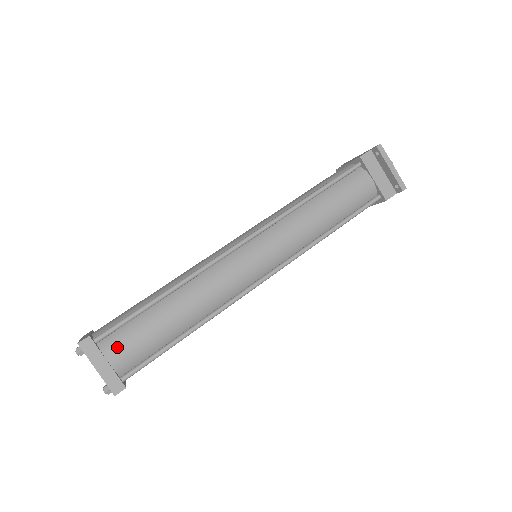
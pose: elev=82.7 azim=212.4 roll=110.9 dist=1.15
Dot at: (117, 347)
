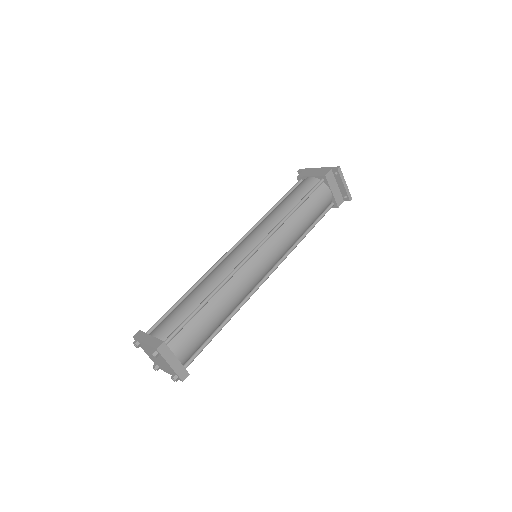
Dot at: (182, 346)
